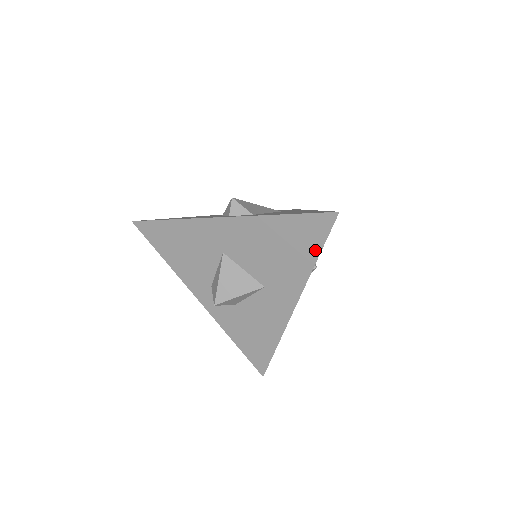
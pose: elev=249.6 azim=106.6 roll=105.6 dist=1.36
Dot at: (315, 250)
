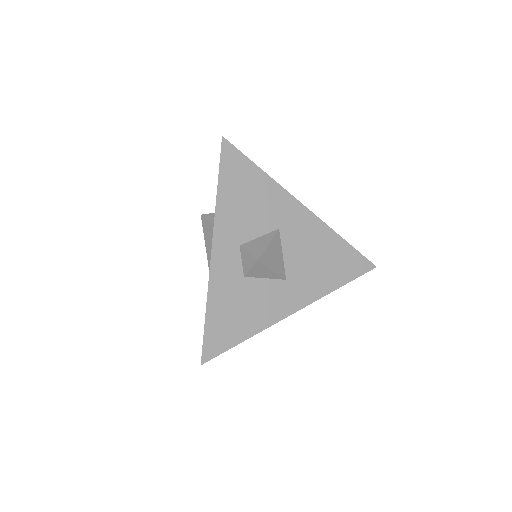
Dot at: (345, 279)
